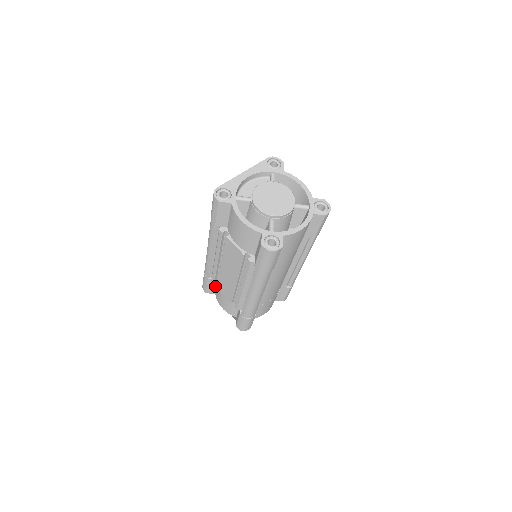
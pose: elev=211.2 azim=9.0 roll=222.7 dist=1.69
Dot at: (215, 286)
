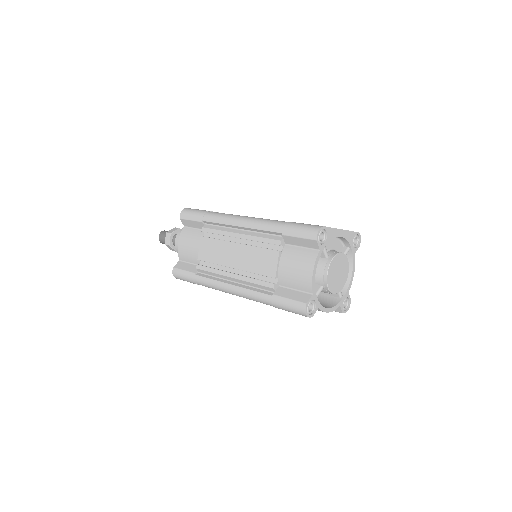
Dot at: (196, 227)
